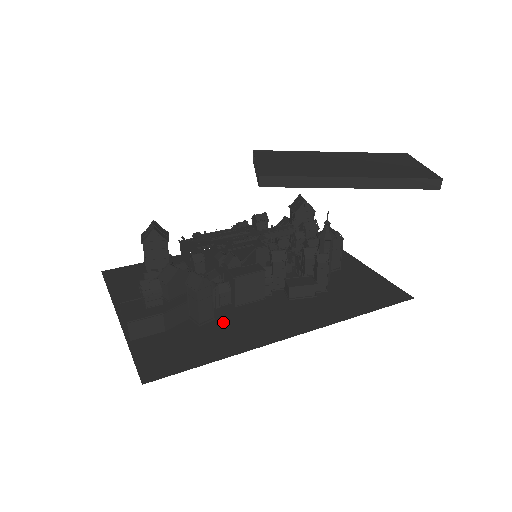
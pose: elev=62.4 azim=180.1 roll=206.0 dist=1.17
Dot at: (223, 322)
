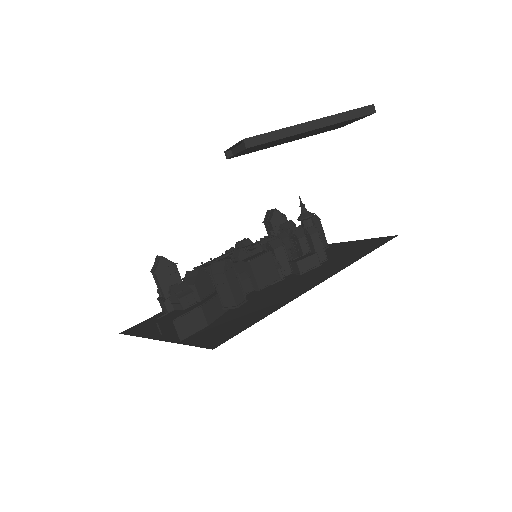
Dot at: (255, 303)
